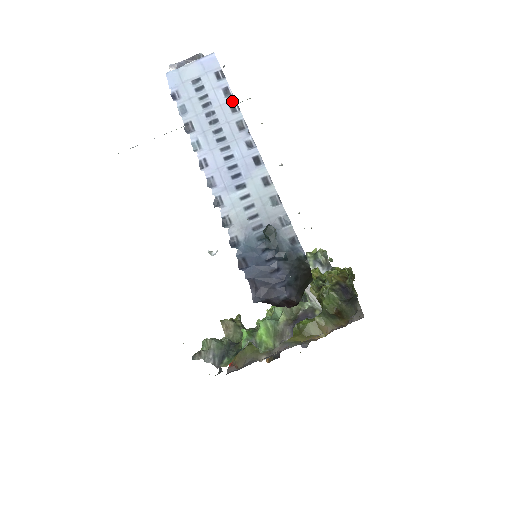
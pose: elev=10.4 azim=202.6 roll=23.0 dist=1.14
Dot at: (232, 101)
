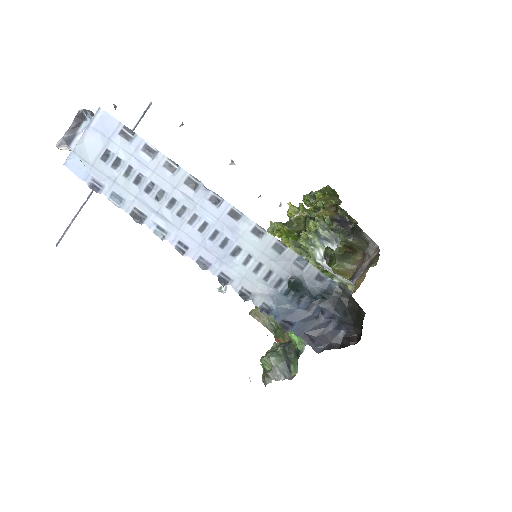
Dot at: (163, 160)
